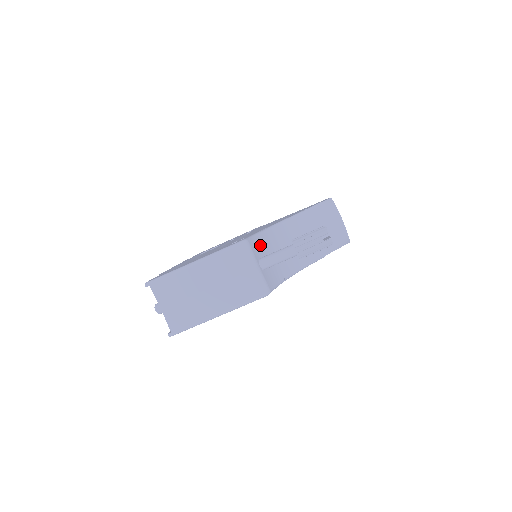
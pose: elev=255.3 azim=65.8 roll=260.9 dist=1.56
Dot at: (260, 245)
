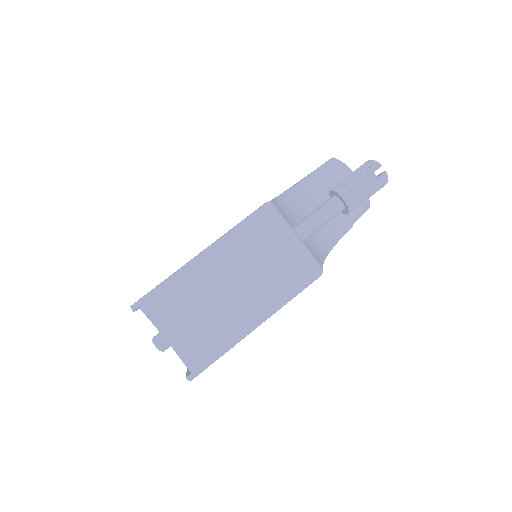
Dot at: (284, 212)
